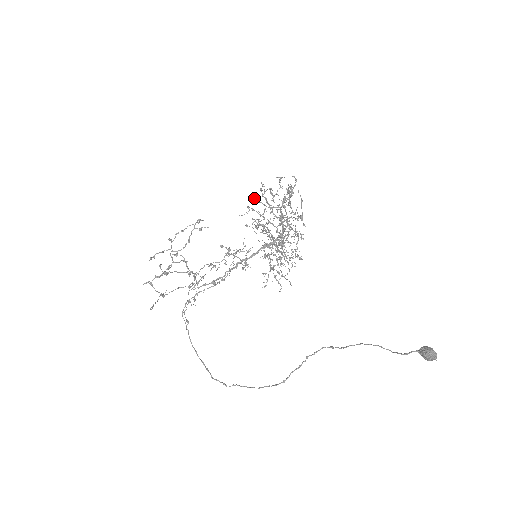
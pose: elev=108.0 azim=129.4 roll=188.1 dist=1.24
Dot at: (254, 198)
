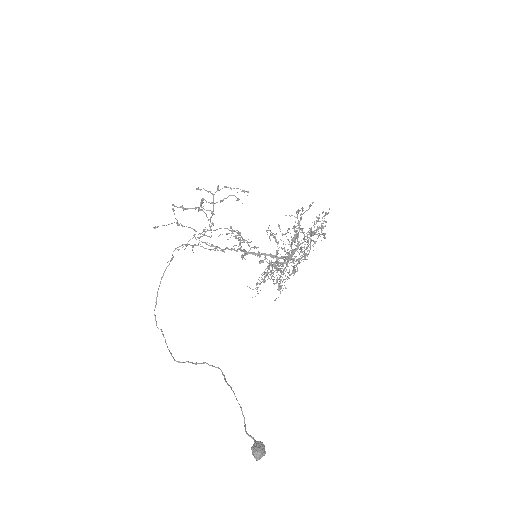
Dot at: (299, 210)
